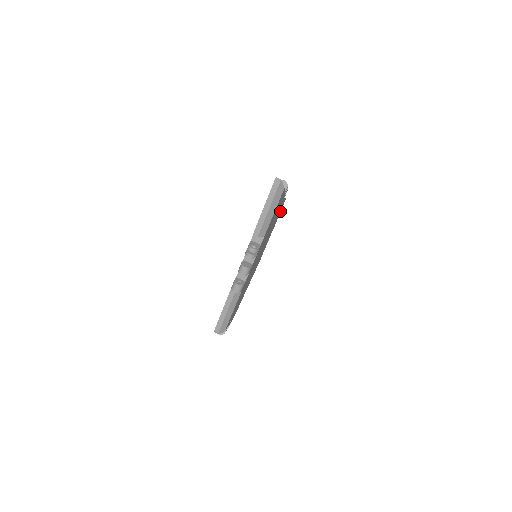
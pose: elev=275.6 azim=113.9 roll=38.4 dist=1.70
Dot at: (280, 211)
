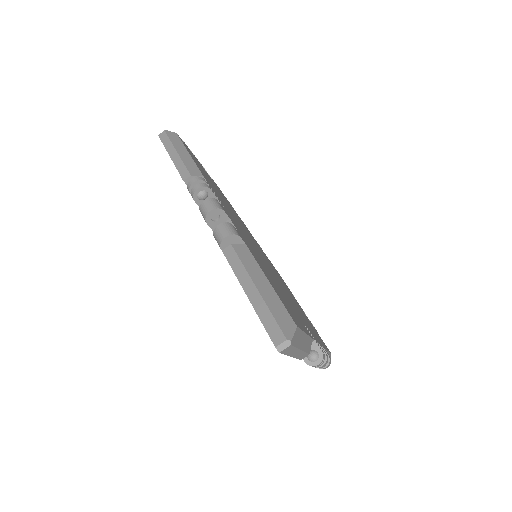
Dot at: occluded
